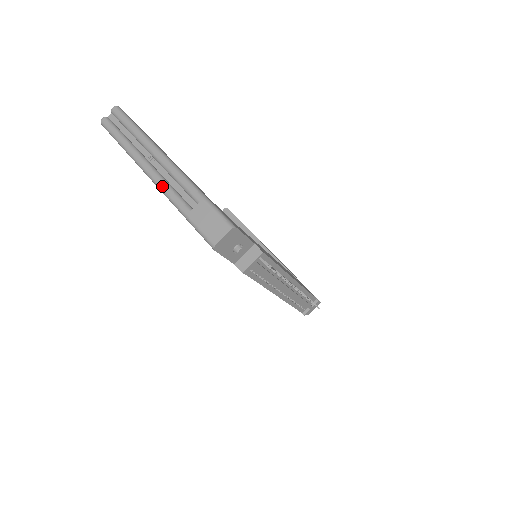
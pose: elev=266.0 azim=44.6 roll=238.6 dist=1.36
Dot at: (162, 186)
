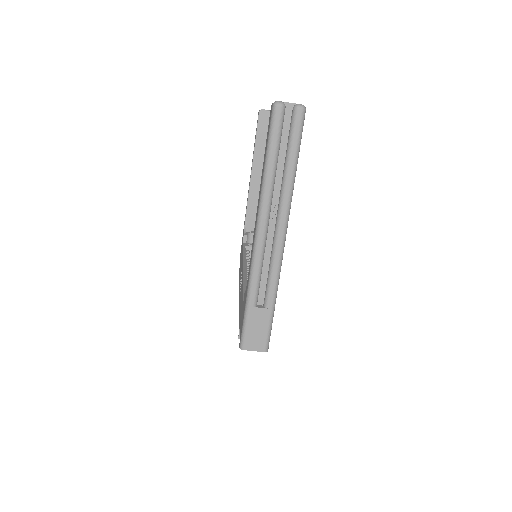
Dot at: (257, 260)
